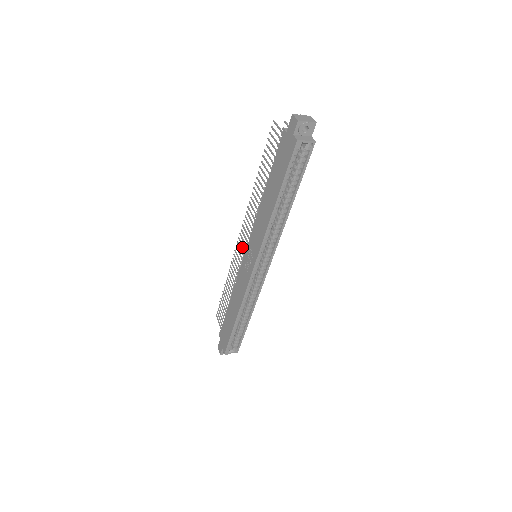
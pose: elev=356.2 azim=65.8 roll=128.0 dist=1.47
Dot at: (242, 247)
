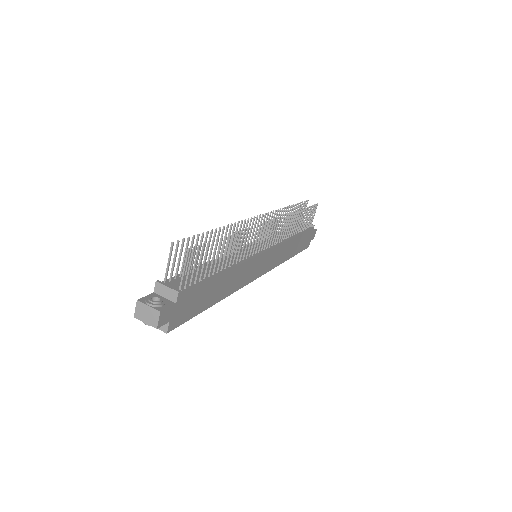
Dot at: occluded
